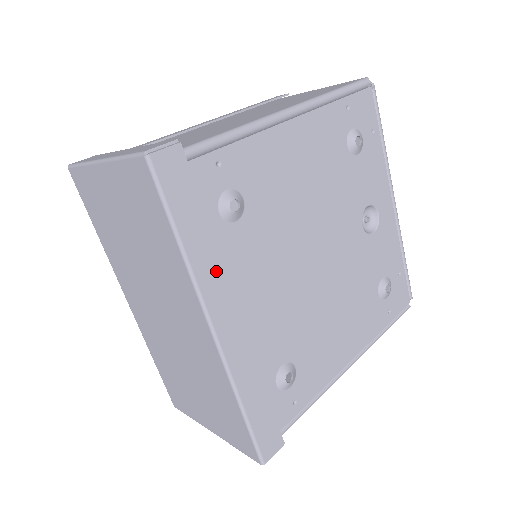
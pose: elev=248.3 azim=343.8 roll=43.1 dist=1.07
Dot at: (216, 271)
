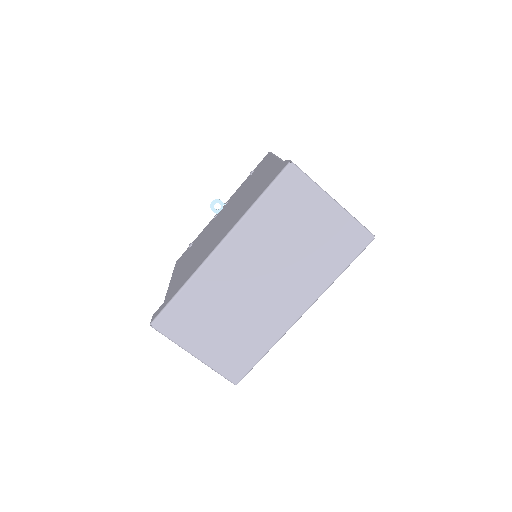
Dot at: occluded
